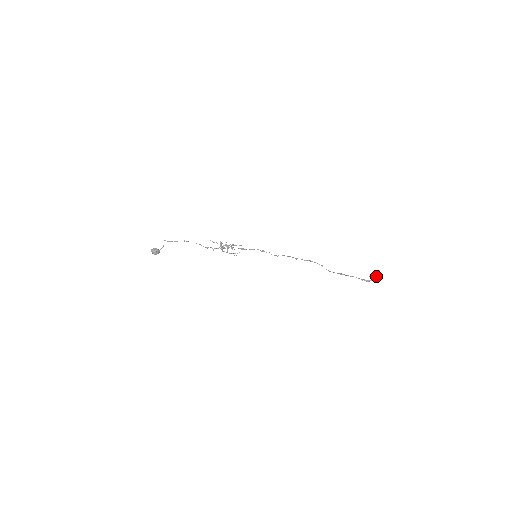
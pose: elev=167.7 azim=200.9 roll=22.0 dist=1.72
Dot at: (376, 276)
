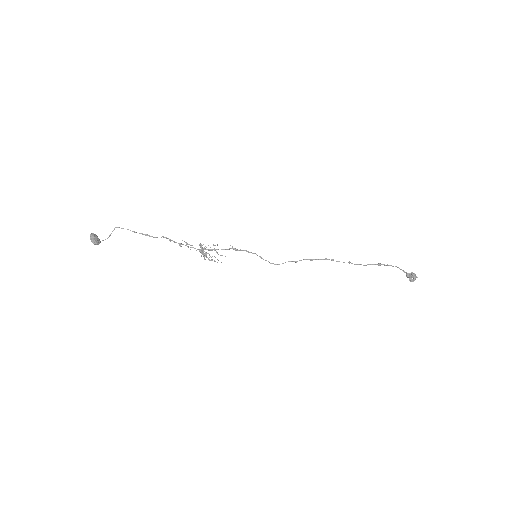
Dot at: (411, 277)
